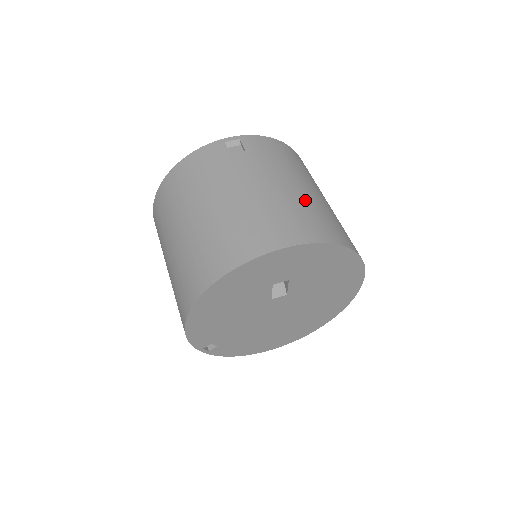
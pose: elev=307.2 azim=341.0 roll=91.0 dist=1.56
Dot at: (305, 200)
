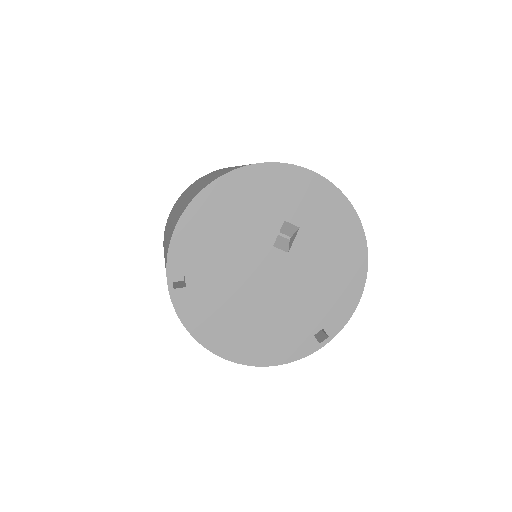
Dot at: occluded
